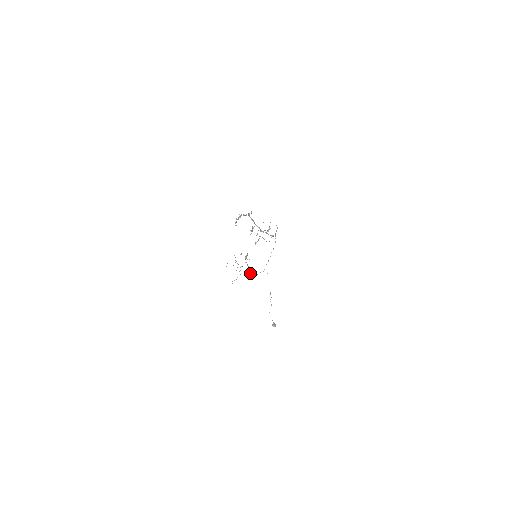
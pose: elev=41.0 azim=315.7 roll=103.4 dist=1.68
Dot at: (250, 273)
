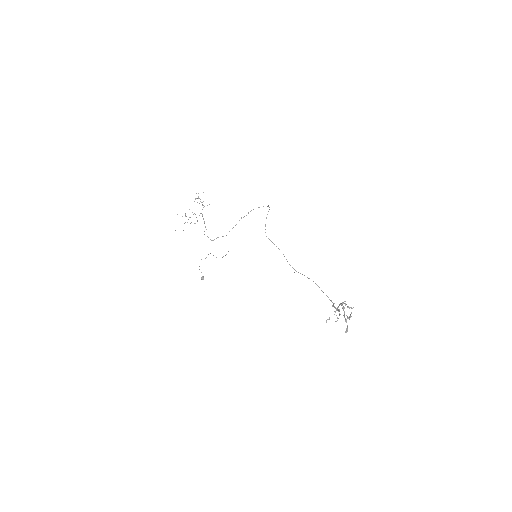
Dot at: occluded
